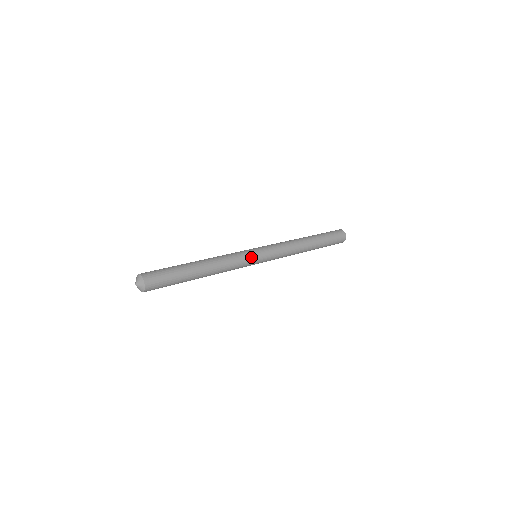
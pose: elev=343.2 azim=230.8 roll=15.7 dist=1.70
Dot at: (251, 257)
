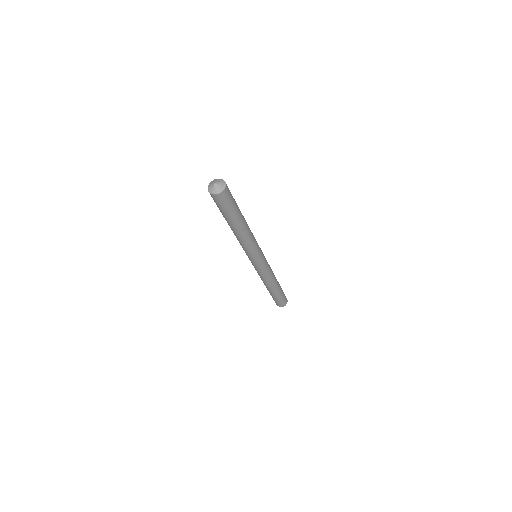
Dot at: occluded
